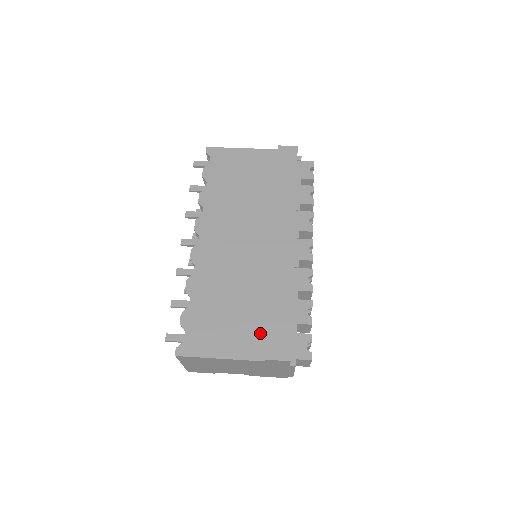
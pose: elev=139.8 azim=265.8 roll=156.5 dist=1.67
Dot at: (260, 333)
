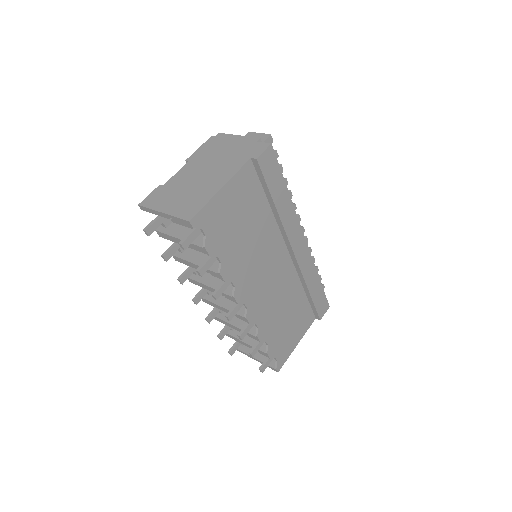
Dot at: (308, 310)
